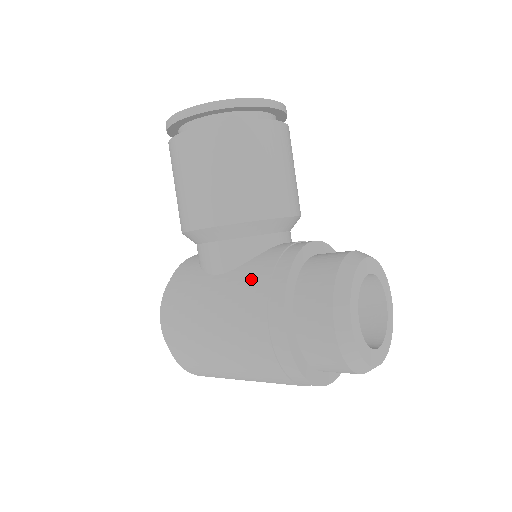
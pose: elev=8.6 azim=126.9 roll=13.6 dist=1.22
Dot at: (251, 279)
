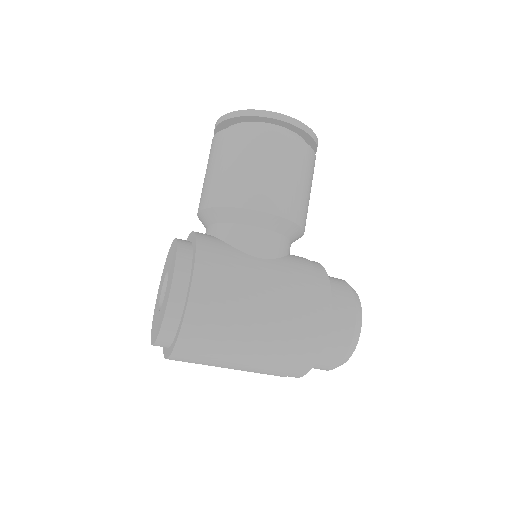
Dot at: (298, 271)
